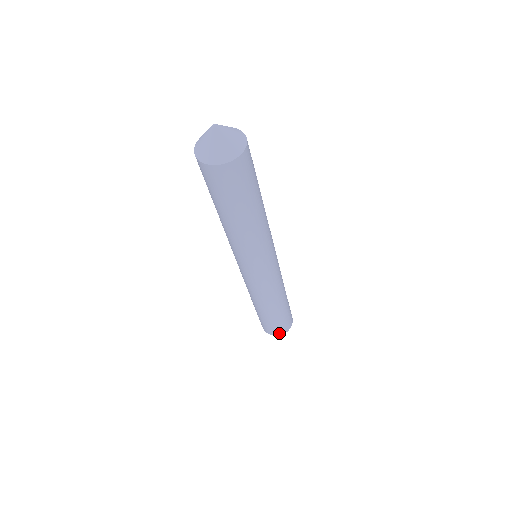
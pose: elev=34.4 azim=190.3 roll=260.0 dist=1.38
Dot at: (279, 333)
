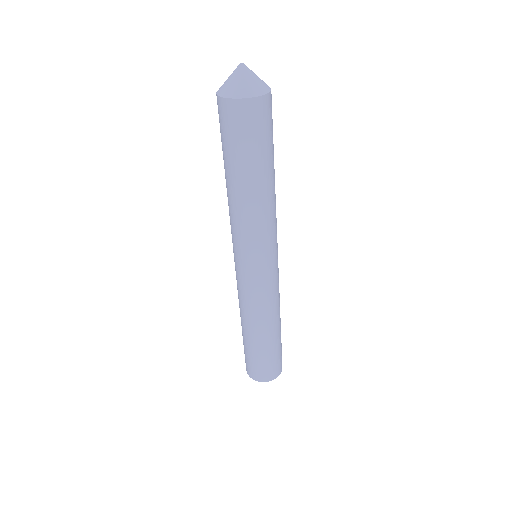
Dot at: (277, 373)
